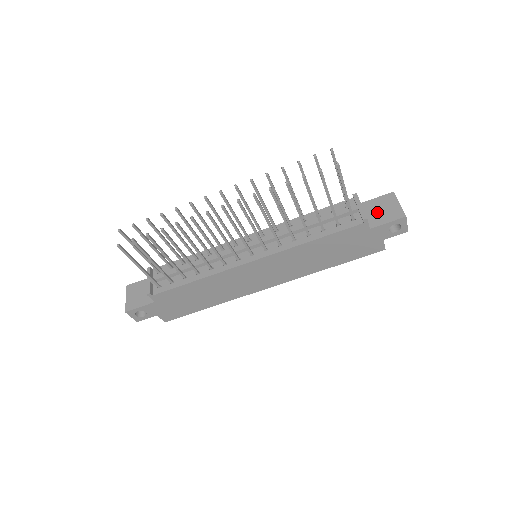
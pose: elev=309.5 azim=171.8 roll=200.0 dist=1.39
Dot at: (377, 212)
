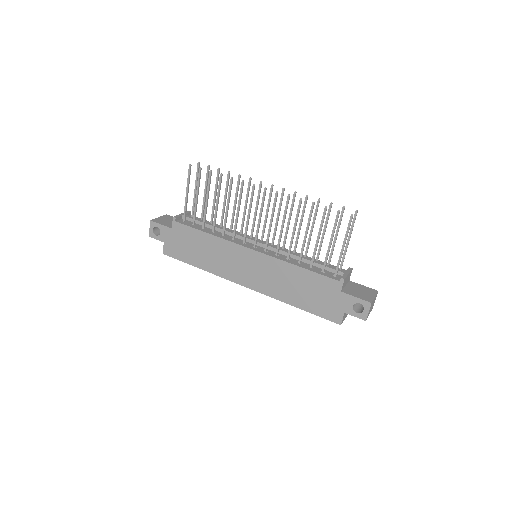
Dot at: (356, 290)
